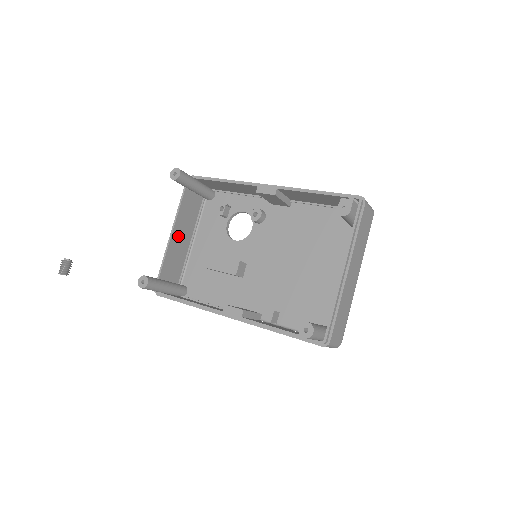
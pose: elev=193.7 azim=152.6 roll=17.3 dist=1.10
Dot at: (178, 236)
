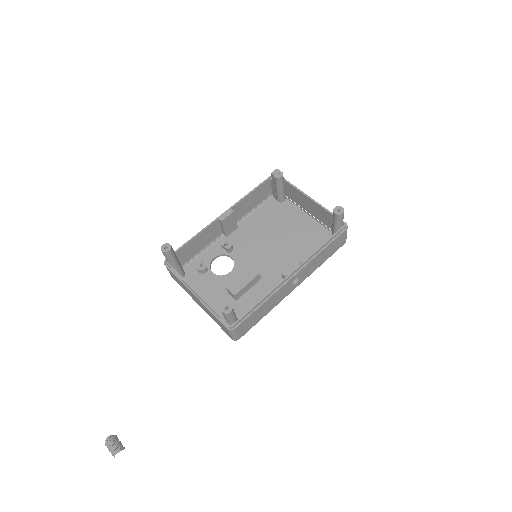
Dot at: occluded
